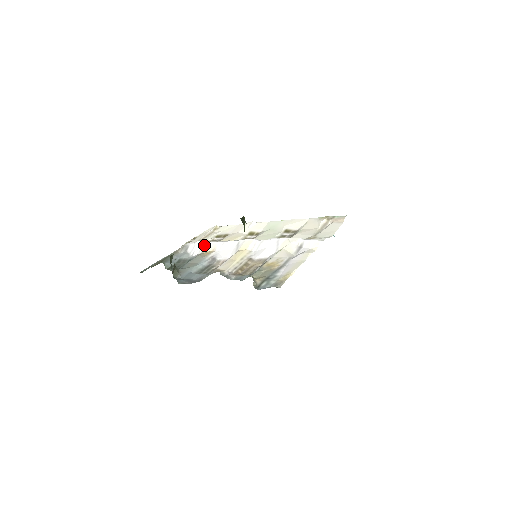
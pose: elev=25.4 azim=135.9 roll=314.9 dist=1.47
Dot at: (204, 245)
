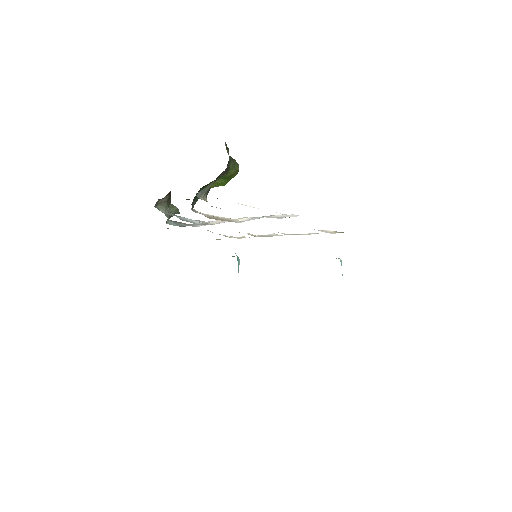
Dot at: (212, 222)
